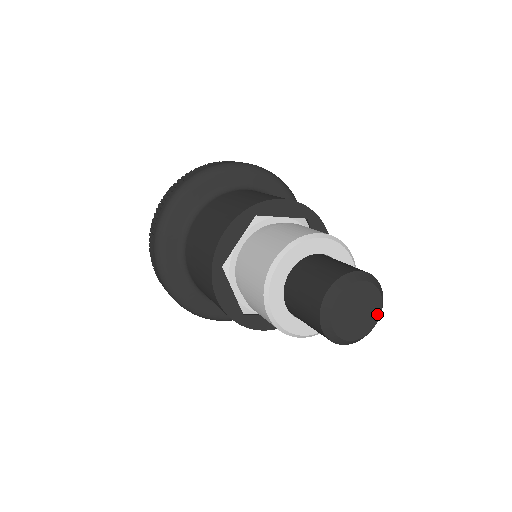
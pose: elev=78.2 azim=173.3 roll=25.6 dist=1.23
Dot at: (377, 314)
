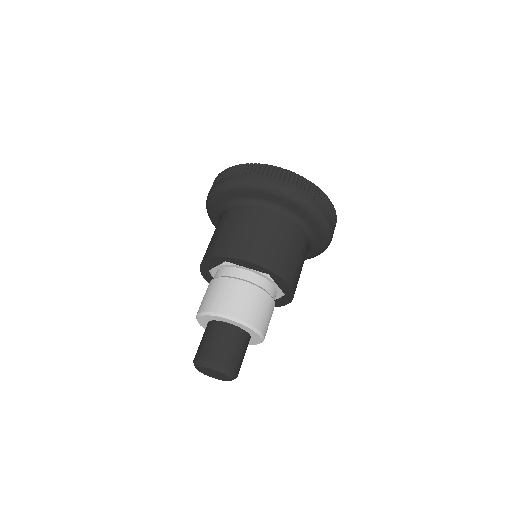
Dot at: (229, 380)
